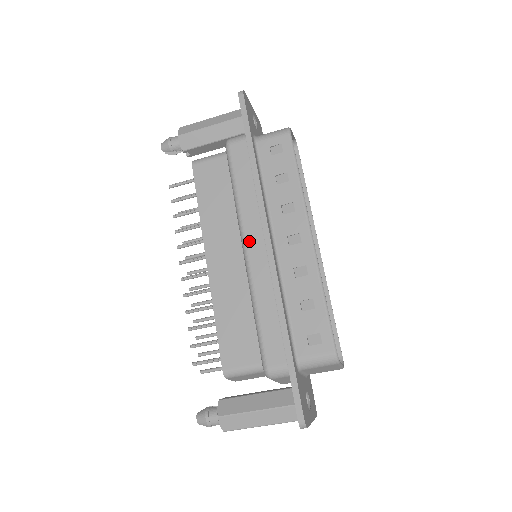
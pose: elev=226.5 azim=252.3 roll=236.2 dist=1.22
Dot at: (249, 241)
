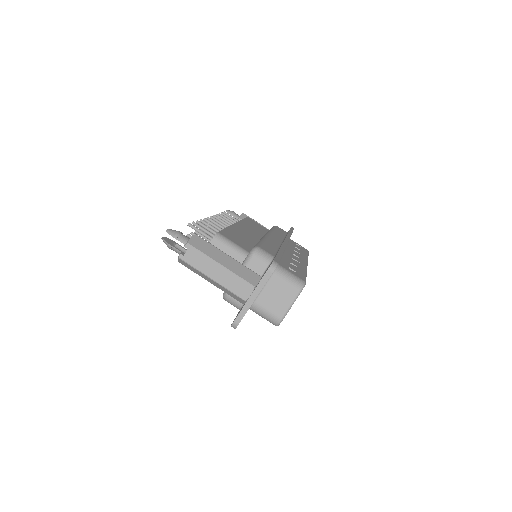
Dot at: (273, 235)
